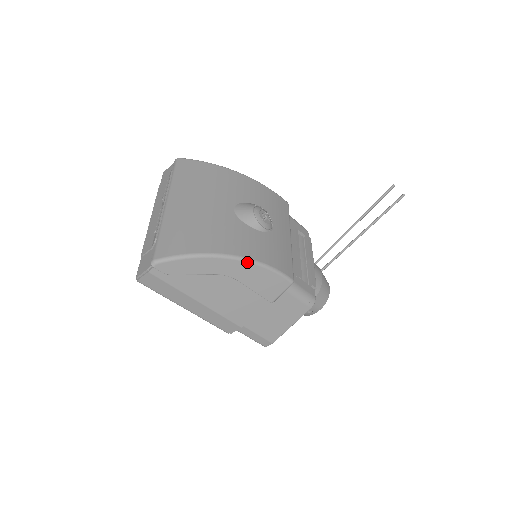
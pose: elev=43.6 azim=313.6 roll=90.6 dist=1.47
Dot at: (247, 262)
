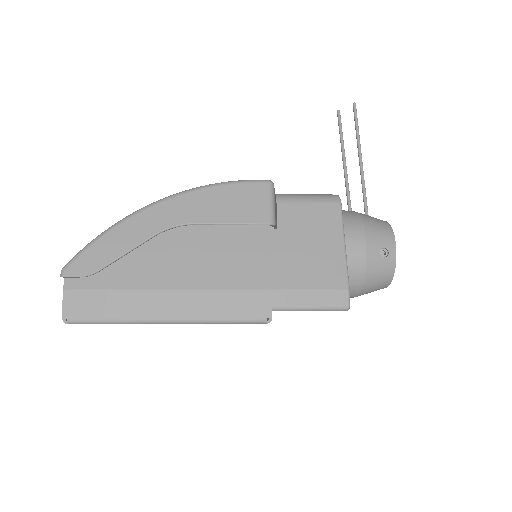
Dot at: (183, 194)
